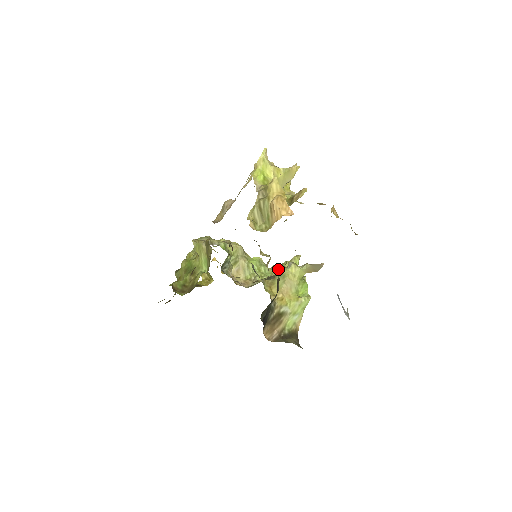
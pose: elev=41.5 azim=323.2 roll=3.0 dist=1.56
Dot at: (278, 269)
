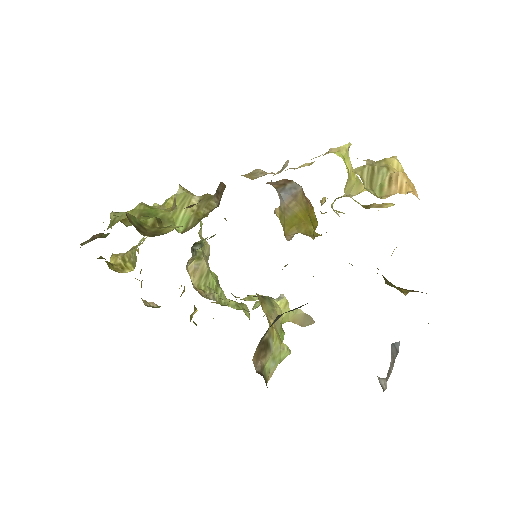
Dot at: occluded
